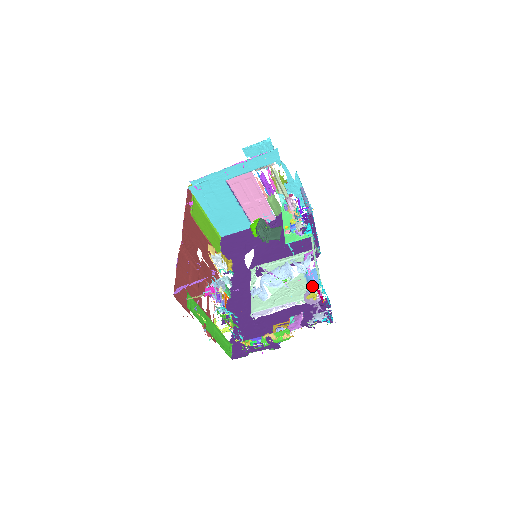
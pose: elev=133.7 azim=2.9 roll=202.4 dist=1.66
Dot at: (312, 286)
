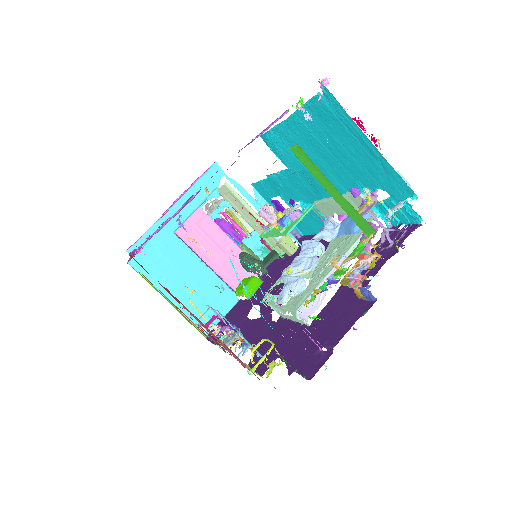
Dot at: (355, 224)
